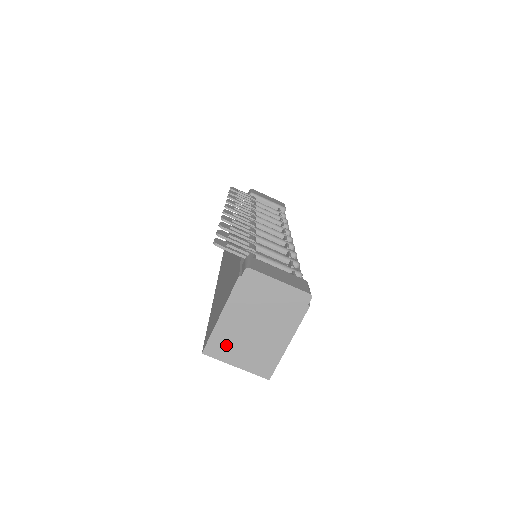
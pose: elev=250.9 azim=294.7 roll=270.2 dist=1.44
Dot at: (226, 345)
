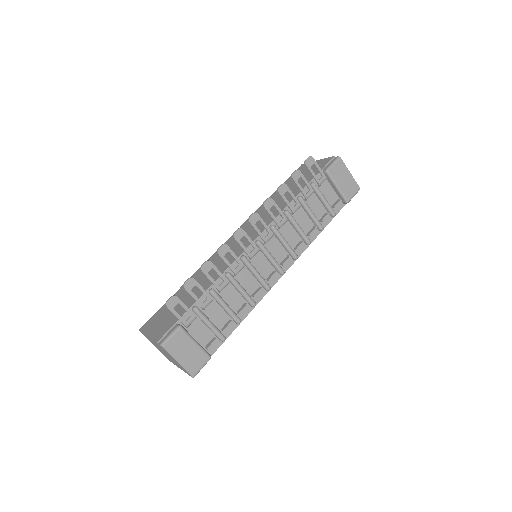
Dot at: occluded
